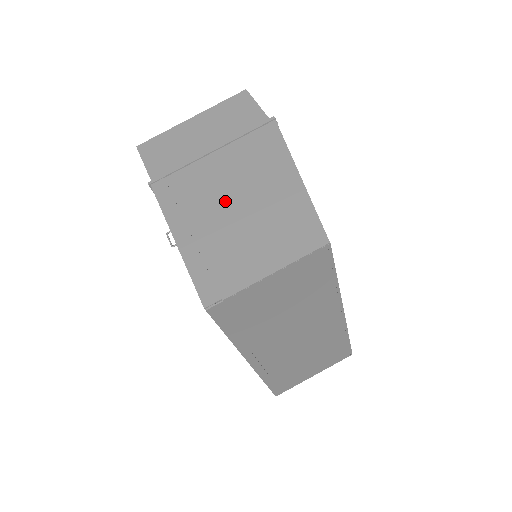
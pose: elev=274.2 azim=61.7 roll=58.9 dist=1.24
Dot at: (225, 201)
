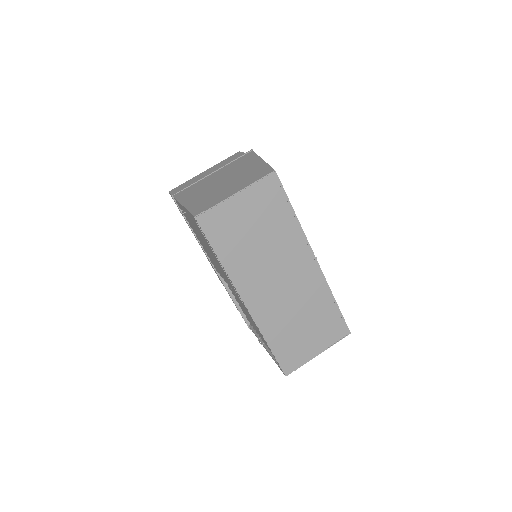
Dot at: (216, 183)
